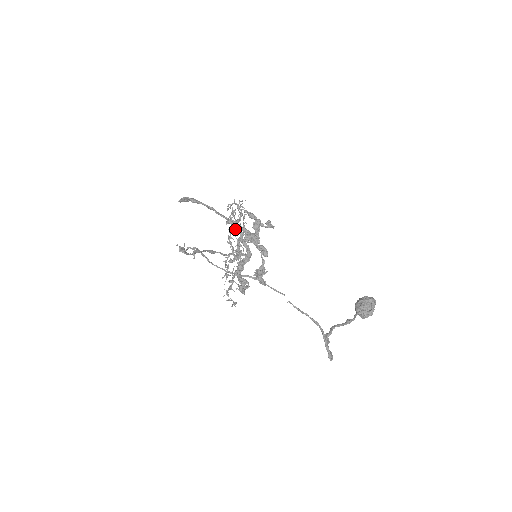
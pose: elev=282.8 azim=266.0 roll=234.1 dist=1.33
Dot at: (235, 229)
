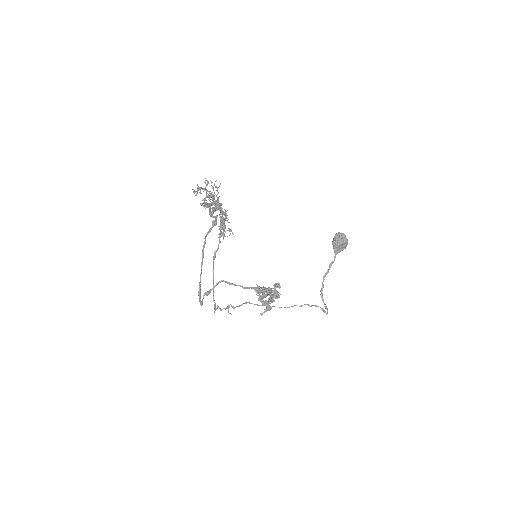
Dot at: occluded
